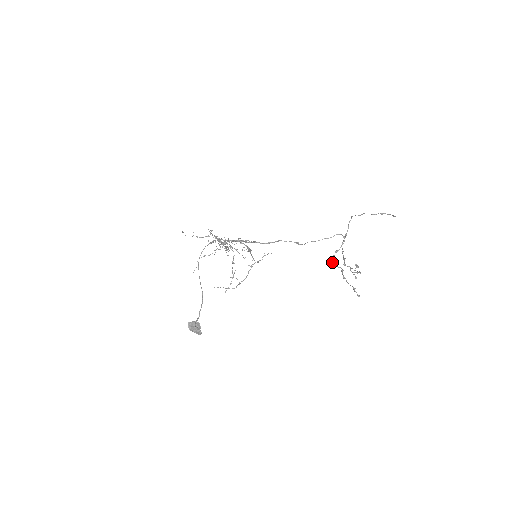
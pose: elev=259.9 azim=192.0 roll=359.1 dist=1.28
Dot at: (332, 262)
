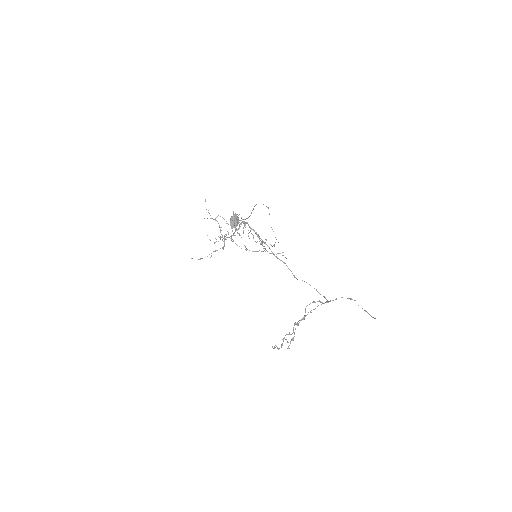
Dot at: (307, 305)
